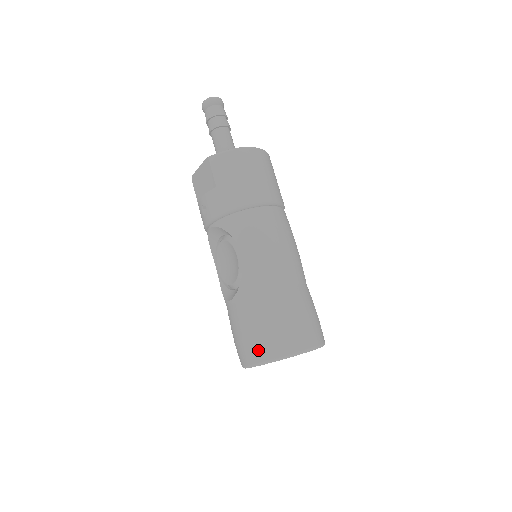
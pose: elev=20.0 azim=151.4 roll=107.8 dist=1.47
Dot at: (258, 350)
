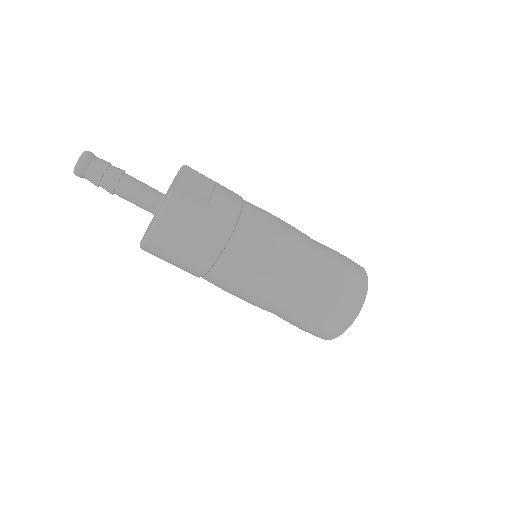
Dot at: occluded
